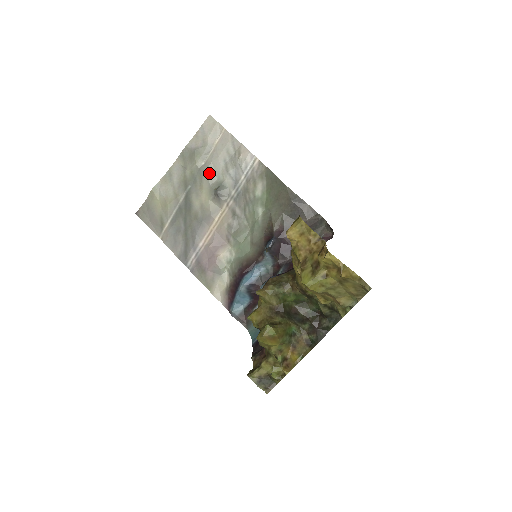
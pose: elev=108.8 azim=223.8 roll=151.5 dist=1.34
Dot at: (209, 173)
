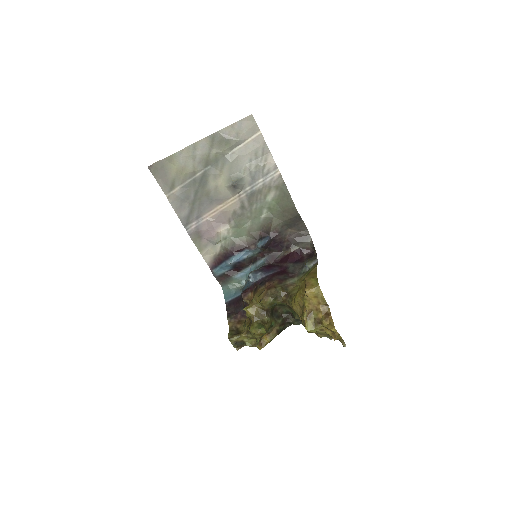
Dot at: (233, 165)
